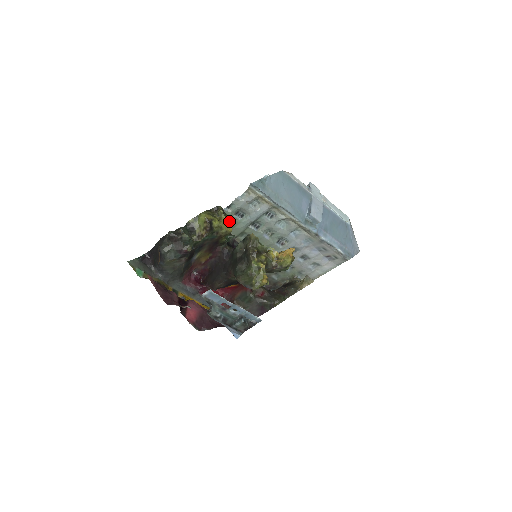
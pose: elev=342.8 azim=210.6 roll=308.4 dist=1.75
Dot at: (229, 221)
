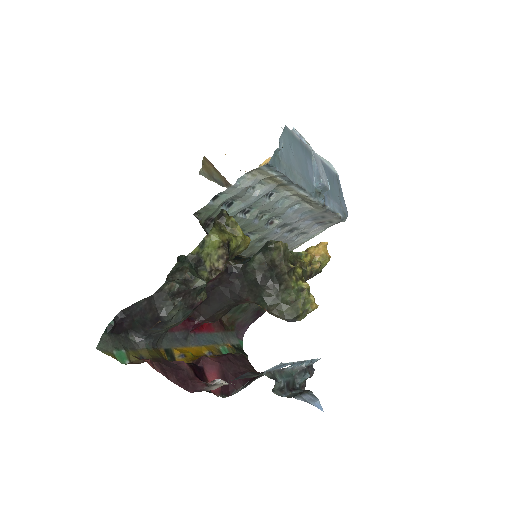
Dot at: (211, 216)
